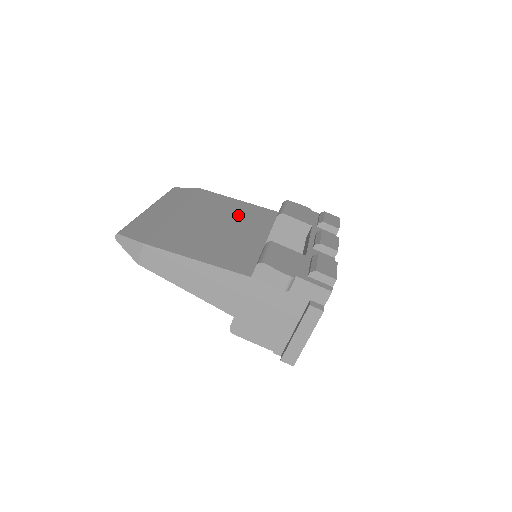
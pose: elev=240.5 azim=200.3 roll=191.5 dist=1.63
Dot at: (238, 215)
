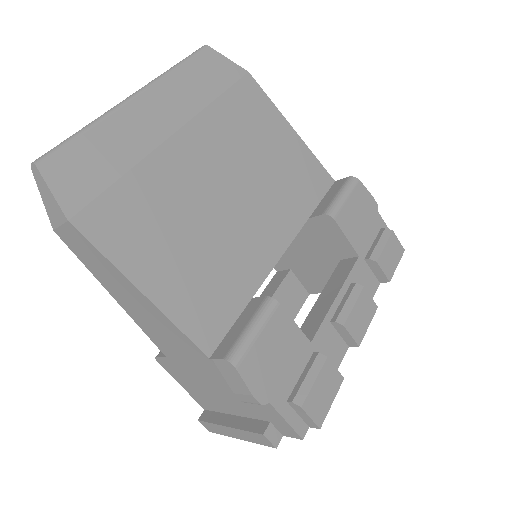
Dot at: (271, 173)
